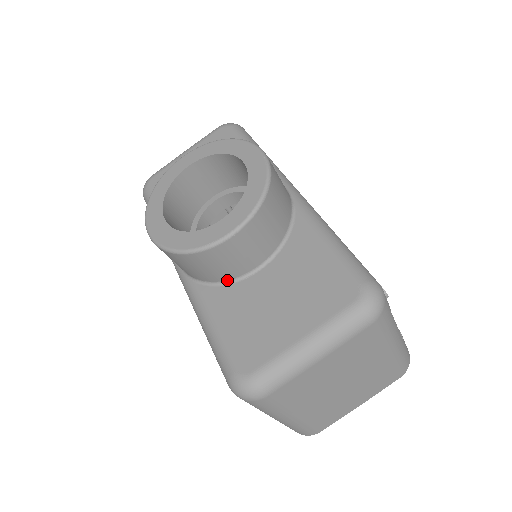
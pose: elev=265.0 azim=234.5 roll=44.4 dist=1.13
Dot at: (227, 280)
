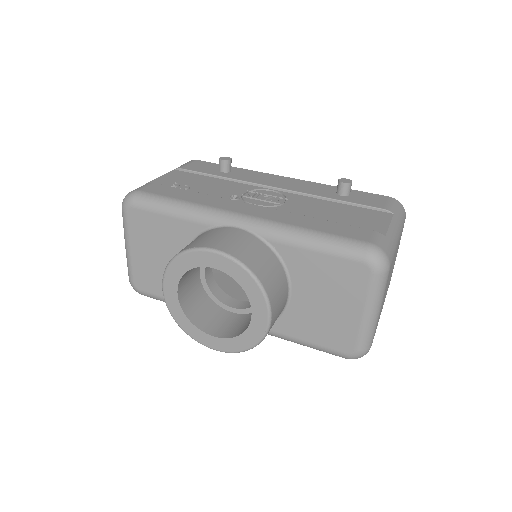
Dot at: (279, 315)
